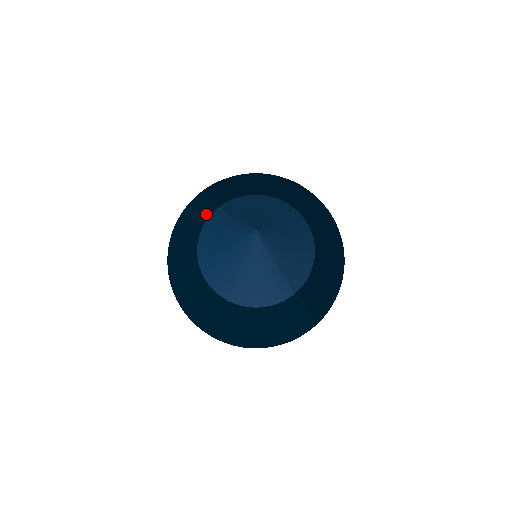
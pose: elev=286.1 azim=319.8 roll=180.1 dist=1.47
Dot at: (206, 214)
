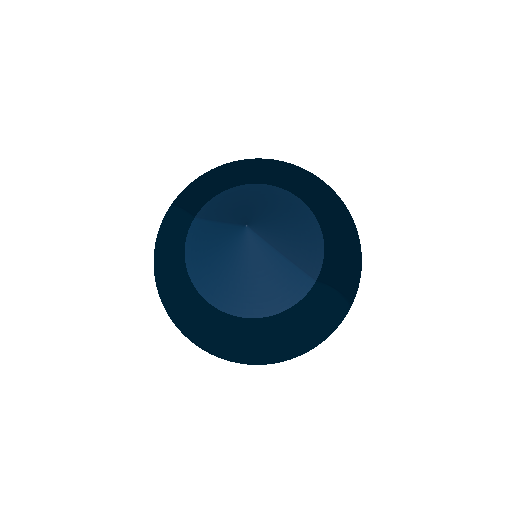
Dot at: (183, 230)
